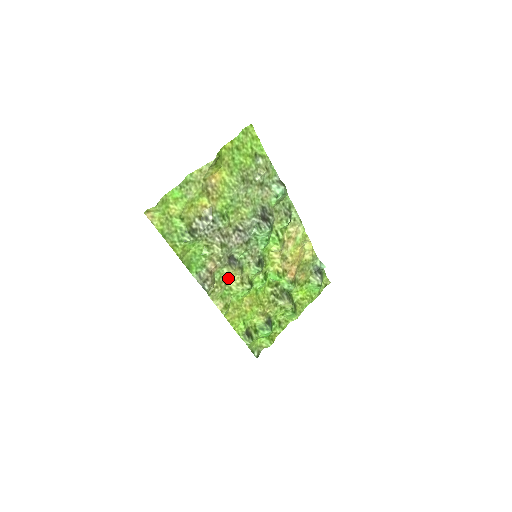
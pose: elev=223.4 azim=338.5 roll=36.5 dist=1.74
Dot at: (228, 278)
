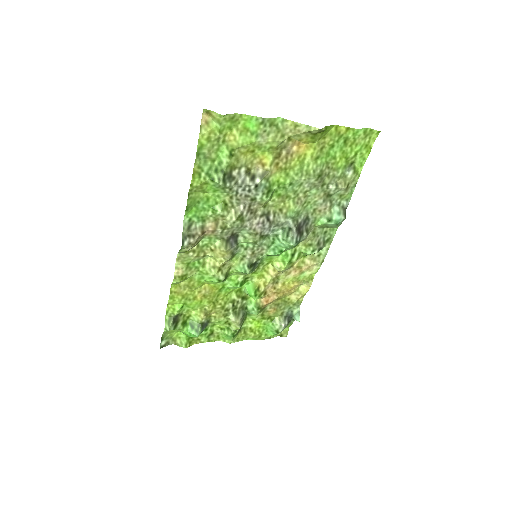
Dot at: (212, 252)
